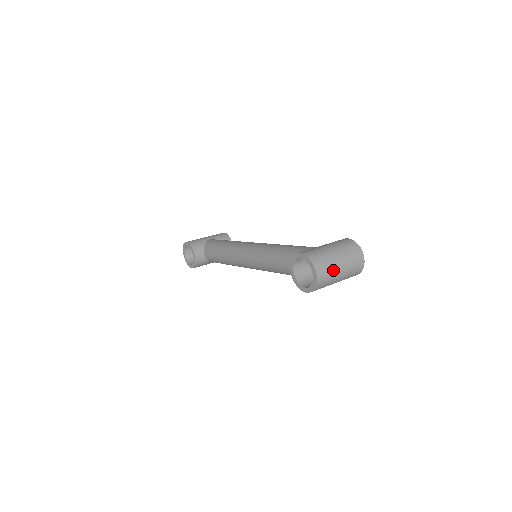
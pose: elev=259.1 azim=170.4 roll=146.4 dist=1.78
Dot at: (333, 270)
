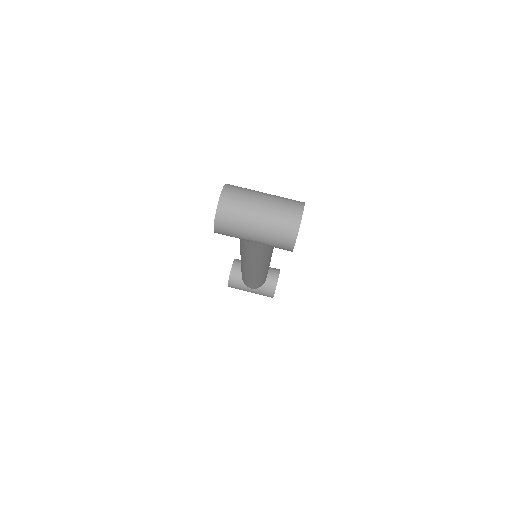
Dot at: (246, 207)
